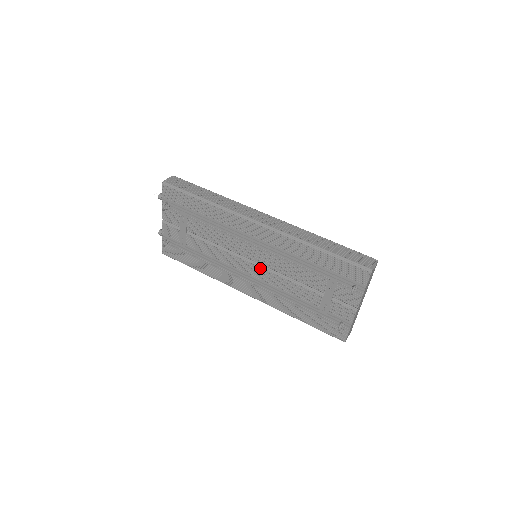
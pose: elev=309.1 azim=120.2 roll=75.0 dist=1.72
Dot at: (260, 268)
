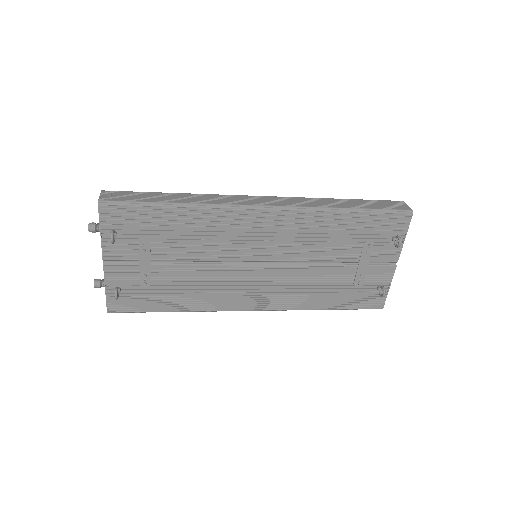
Dot at: (272, 267)
